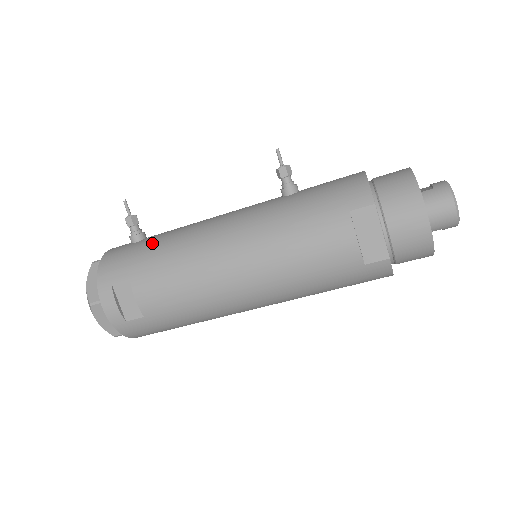
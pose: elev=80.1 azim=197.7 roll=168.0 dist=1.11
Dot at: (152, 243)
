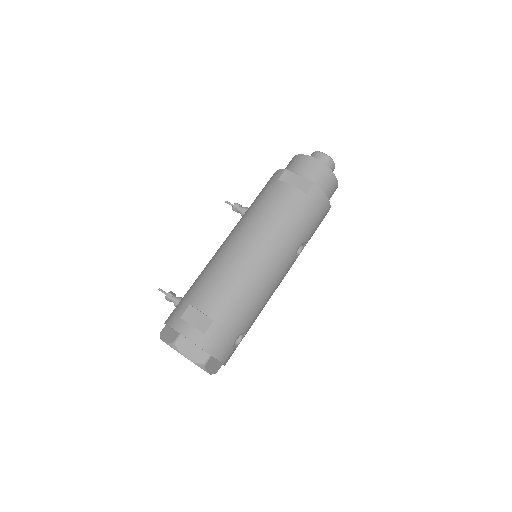
Dot at: occluded
